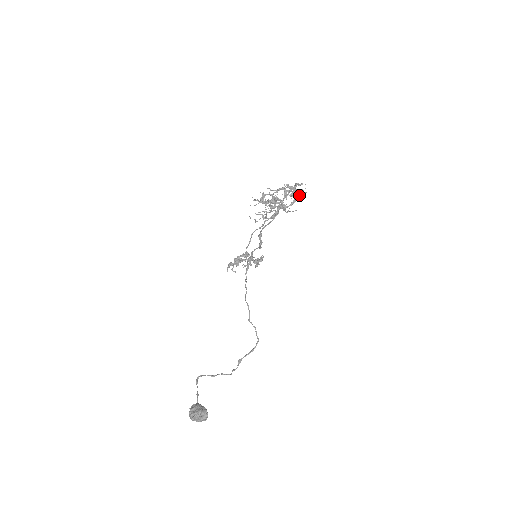
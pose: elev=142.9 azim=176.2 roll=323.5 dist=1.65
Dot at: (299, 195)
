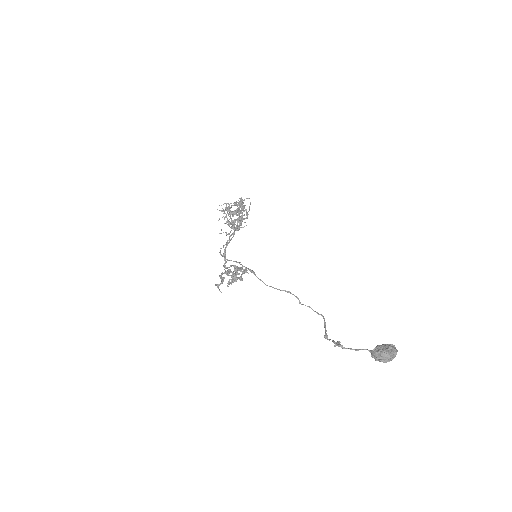
Dot at: (249, 208)
